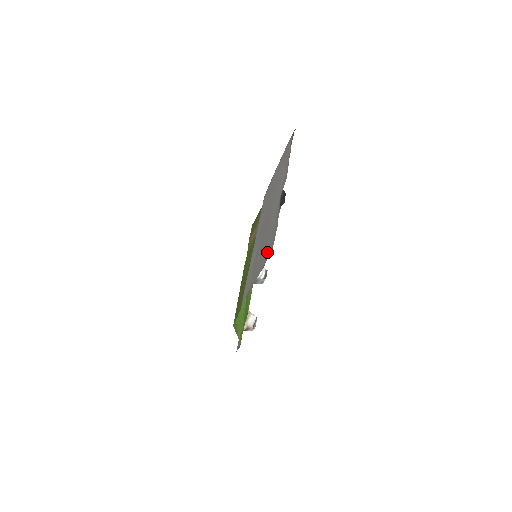
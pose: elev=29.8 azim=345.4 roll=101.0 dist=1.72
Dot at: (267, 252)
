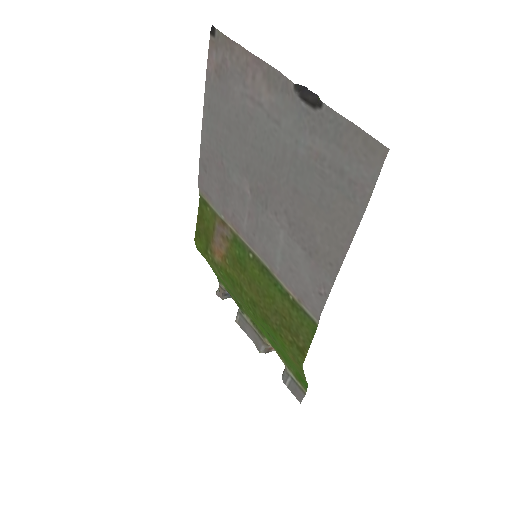
Dot at: (353, 183)
